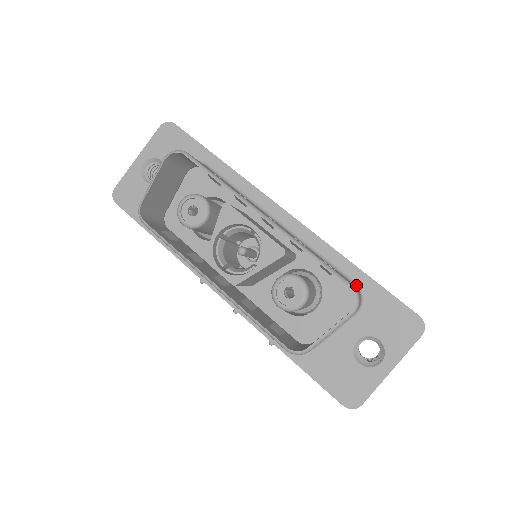
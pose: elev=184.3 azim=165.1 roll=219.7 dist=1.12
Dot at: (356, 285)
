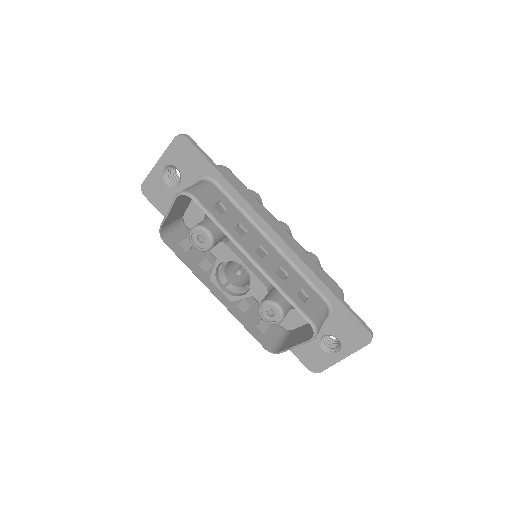
Dot at: (326, 302)
